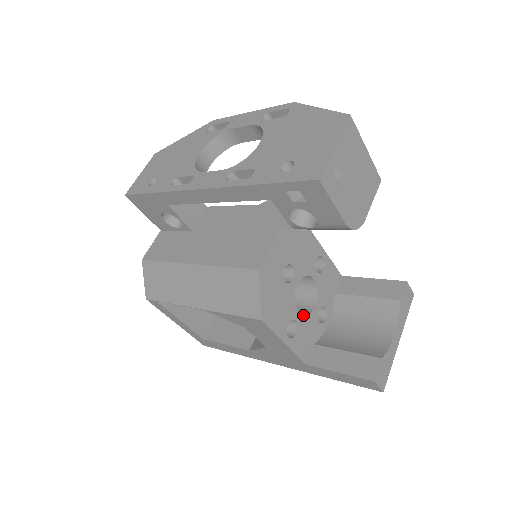
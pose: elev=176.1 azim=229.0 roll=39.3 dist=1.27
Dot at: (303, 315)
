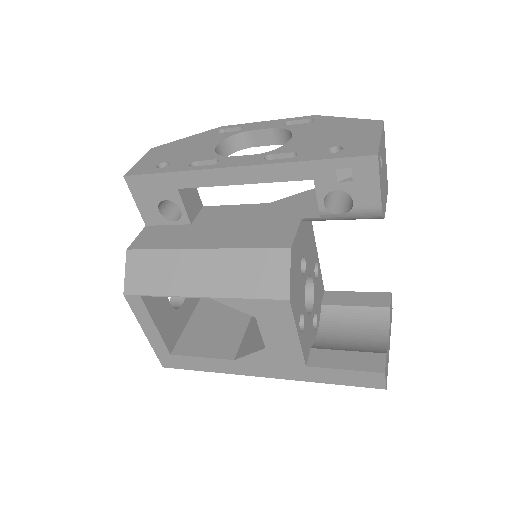
Dot at: (307, 313)
